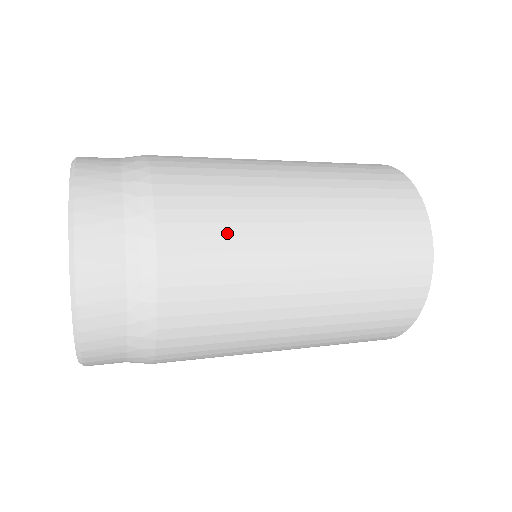
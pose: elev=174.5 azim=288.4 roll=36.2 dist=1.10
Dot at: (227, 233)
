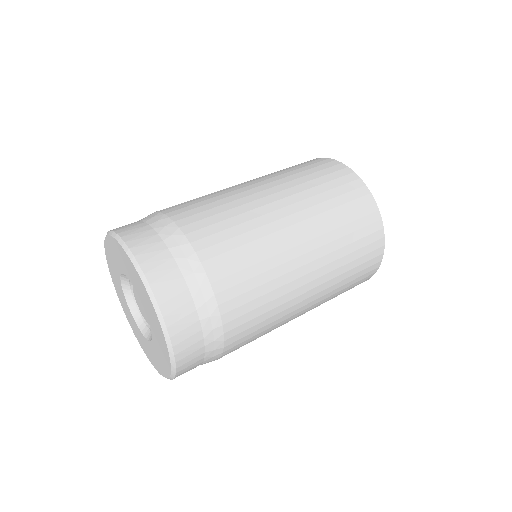
Dot at: (232, 224)
